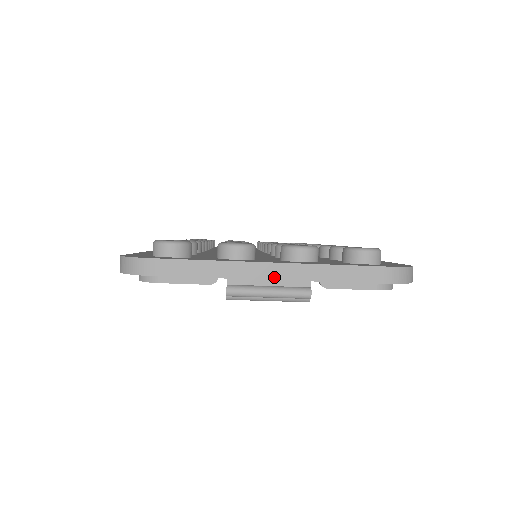
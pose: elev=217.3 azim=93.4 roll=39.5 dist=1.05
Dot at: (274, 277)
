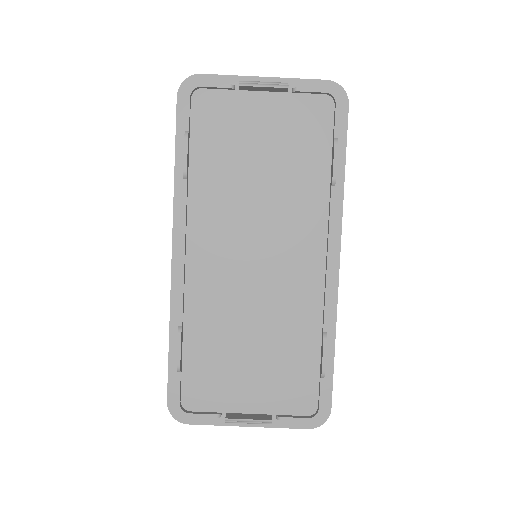
Dot at: (266, 77)
